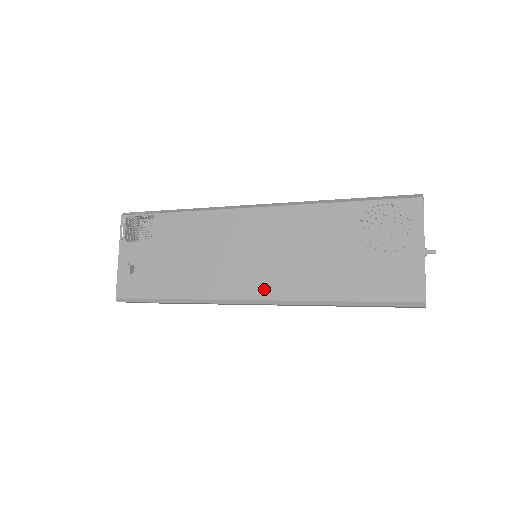
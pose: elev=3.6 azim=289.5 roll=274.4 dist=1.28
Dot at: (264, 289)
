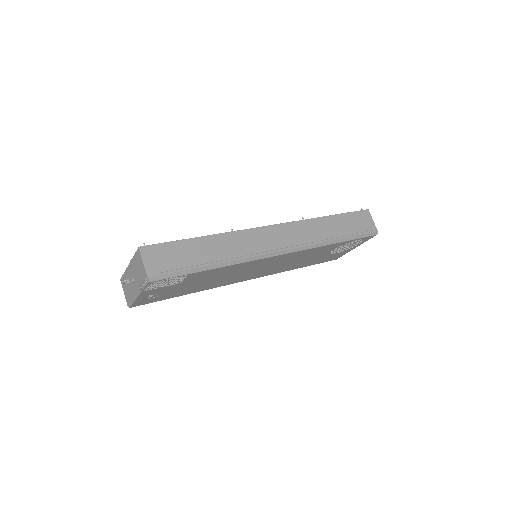
Dot at: (259, 276)
